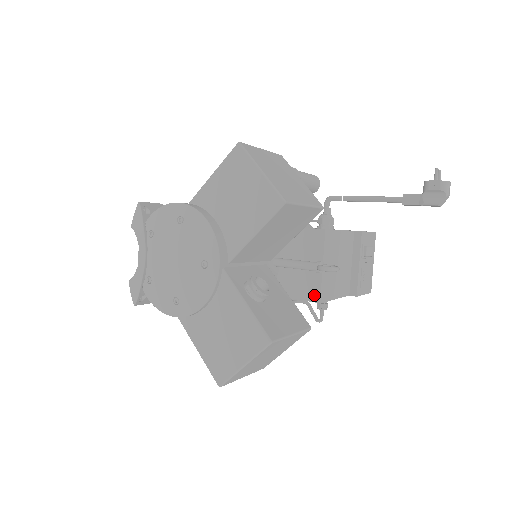
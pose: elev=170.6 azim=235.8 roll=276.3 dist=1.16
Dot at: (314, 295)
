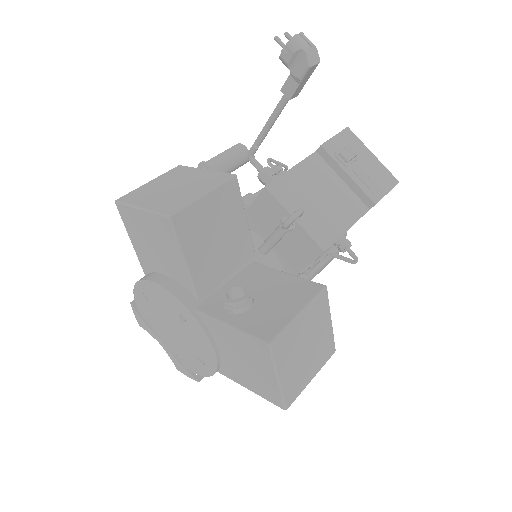
Dot at: (314, 249)
